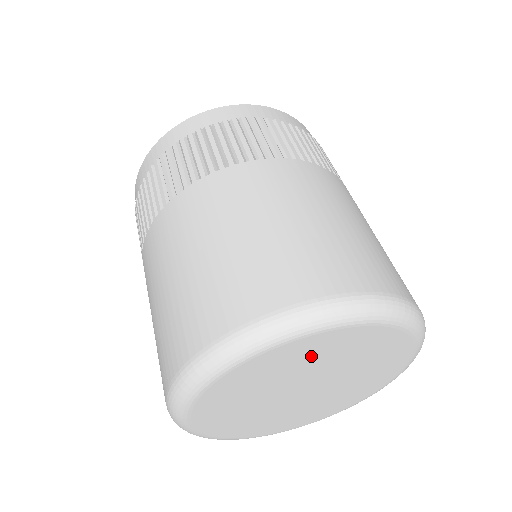
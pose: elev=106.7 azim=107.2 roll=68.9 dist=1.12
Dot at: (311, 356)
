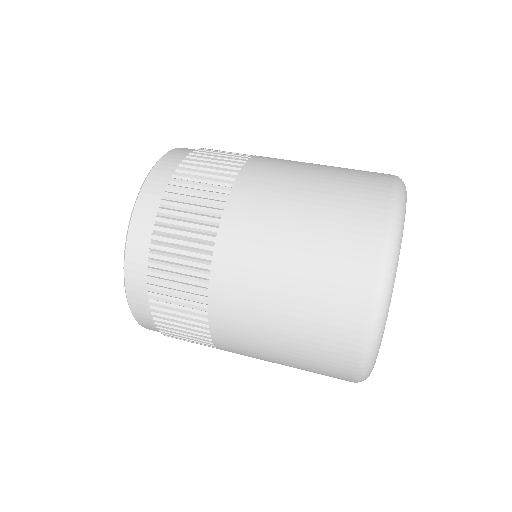
Dot at: occluded
